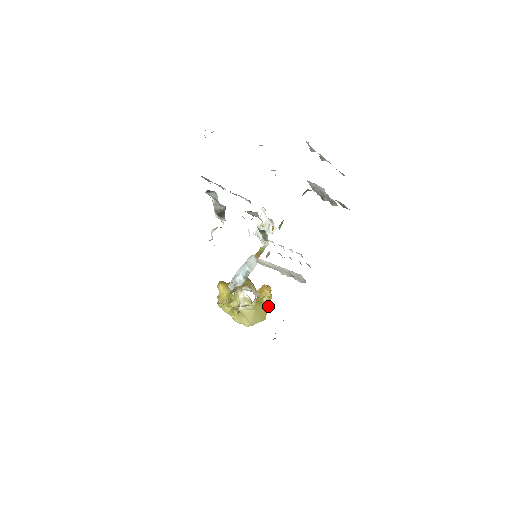
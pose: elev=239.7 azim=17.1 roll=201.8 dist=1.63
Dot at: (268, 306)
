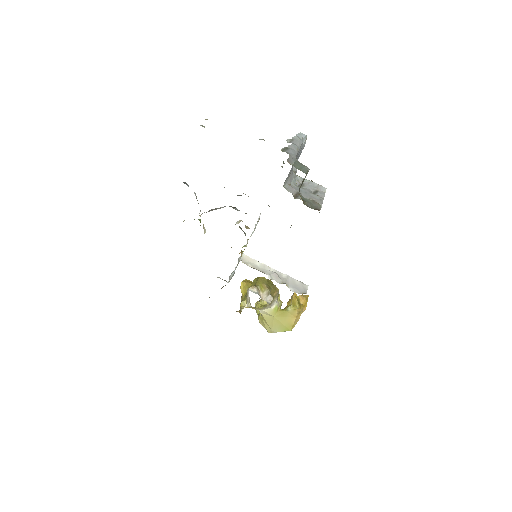
Dot at: (295, 316)
